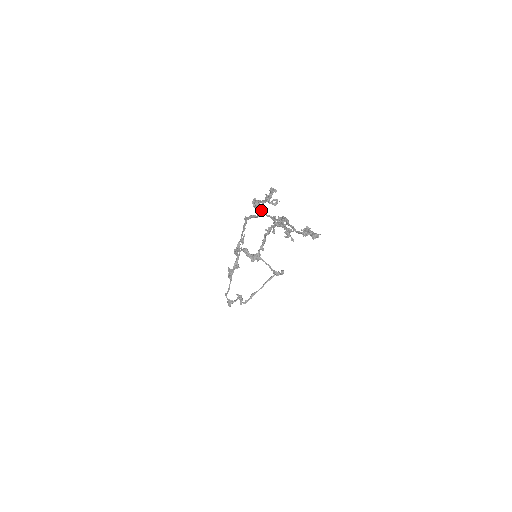
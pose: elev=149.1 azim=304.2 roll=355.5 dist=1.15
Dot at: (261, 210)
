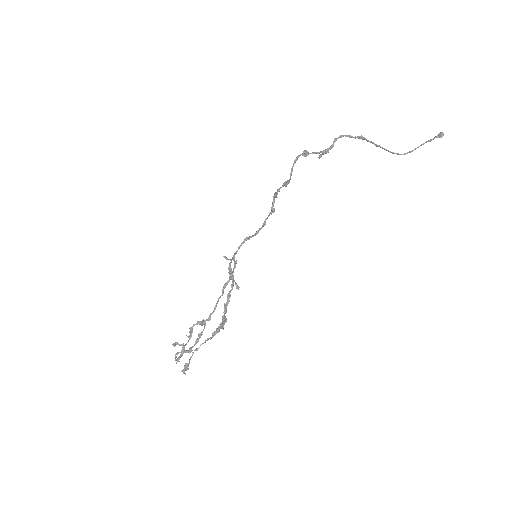
Dot at: (203, 324)
